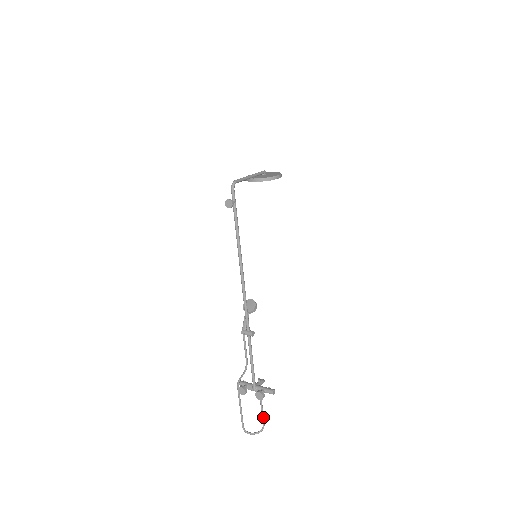
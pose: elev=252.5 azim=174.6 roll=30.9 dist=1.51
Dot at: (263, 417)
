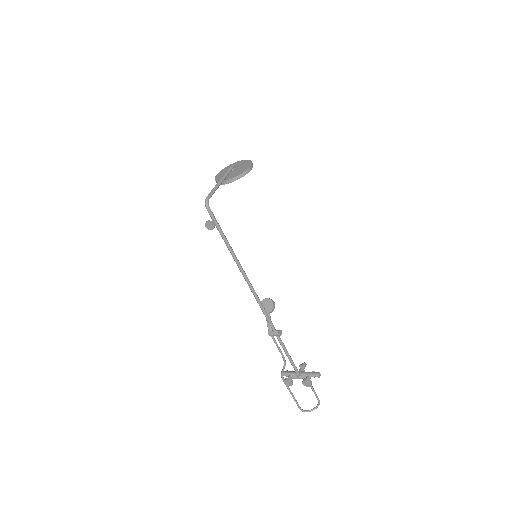
Dot at: (316, 394)
